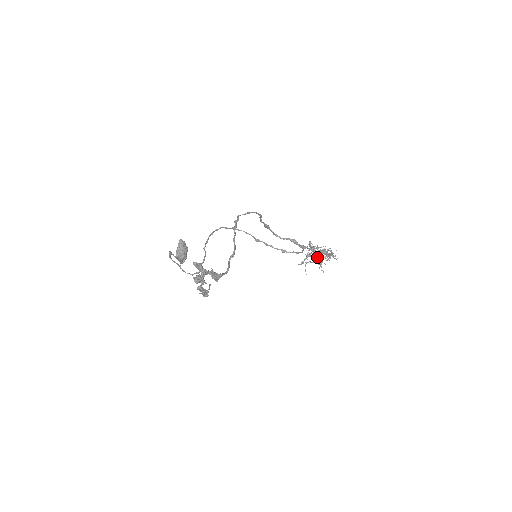
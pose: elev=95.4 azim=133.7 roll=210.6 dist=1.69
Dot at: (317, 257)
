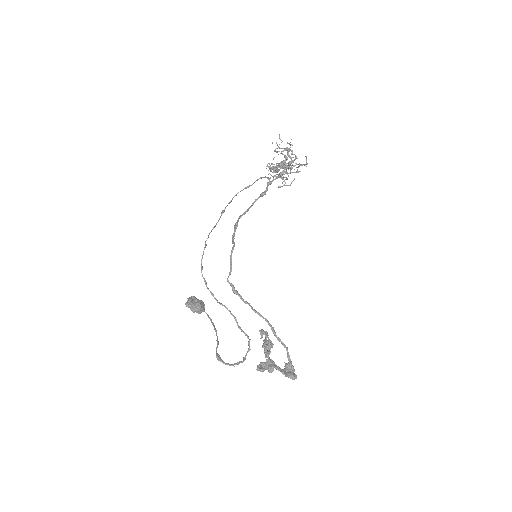
Dot at: (286, 171)
